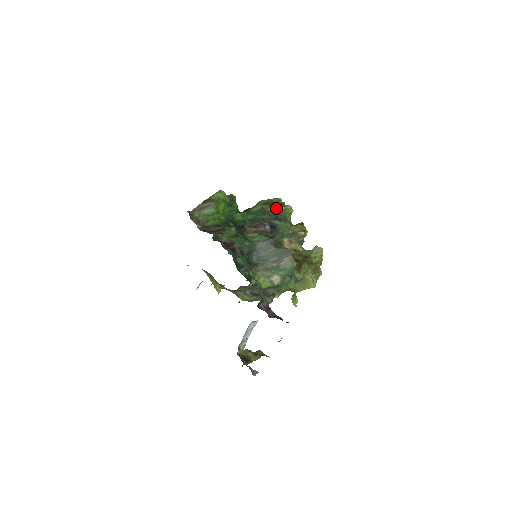
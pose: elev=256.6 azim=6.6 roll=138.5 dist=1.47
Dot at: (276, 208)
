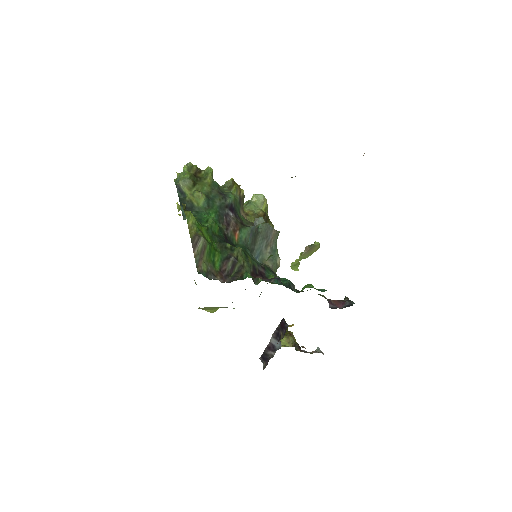
Dot at: (207, 181)
